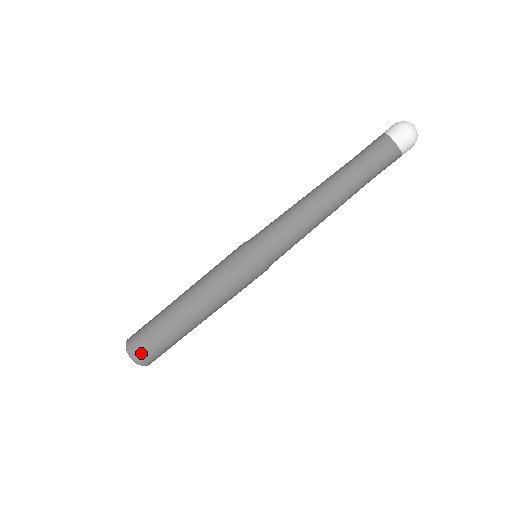
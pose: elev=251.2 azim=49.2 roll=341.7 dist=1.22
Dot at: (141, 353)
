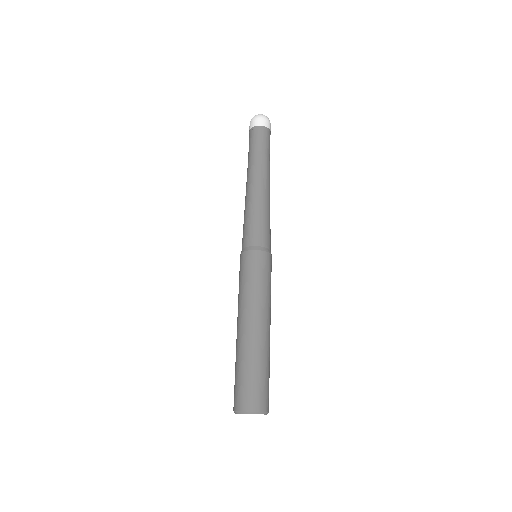
Dot at: (262, 399)
